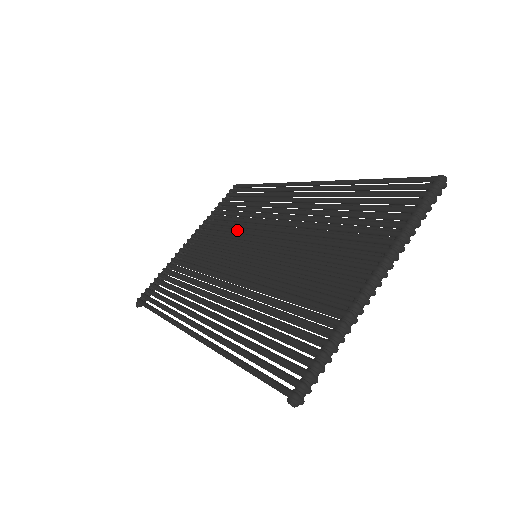
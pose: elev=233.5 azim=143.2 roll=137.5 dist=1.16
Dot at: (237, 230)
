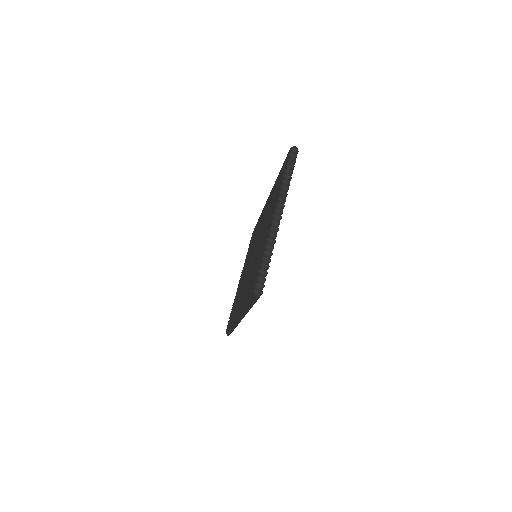
Dot at: (250, 253)
